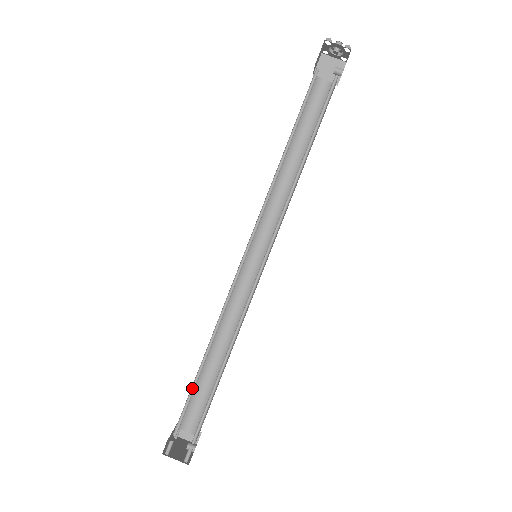
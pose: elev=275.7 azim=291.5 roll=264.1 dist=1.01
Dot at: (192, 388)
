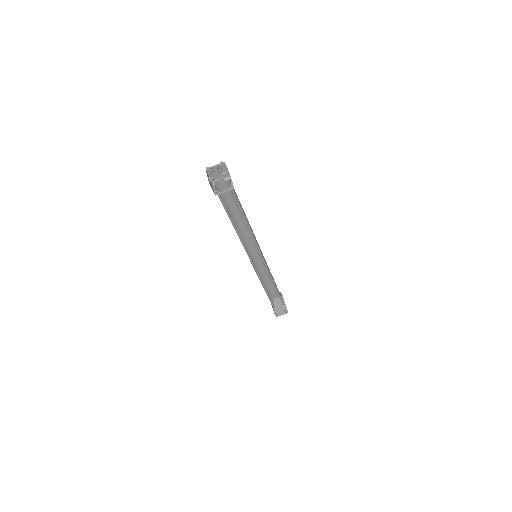
Dot at: (269, 298)
